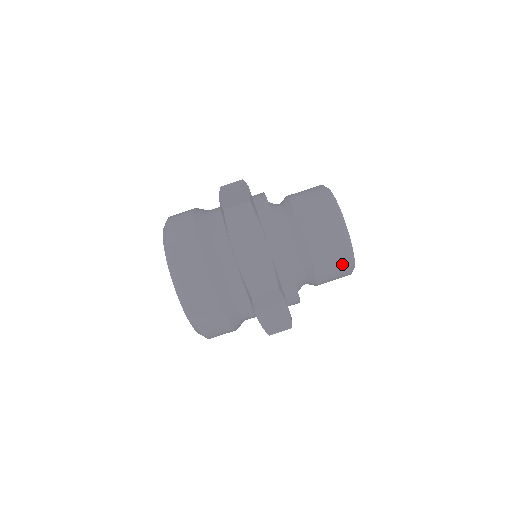
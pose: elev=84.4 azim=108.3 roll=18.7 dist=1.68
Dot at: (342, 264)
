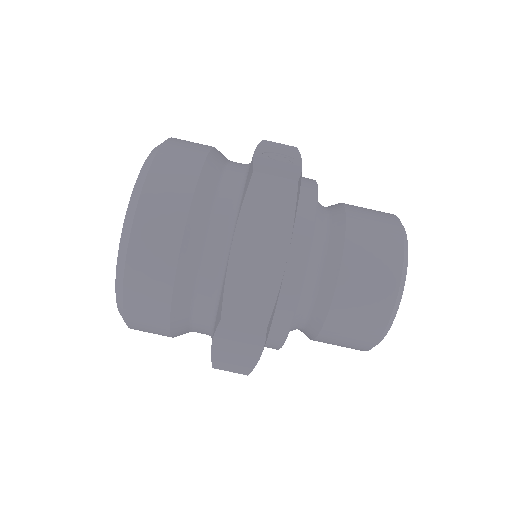
Dot at: (365, 336)
